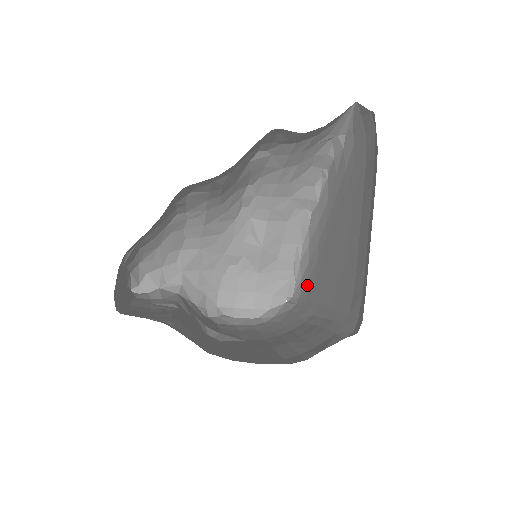
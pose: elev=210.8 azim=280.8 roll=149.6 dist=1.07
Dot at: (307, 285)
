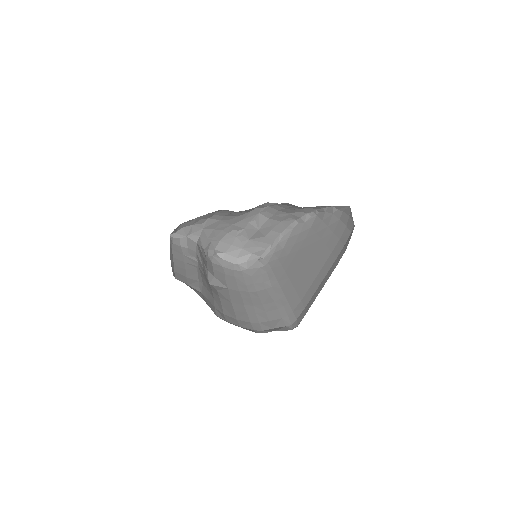
Dot at: (276, 261)
